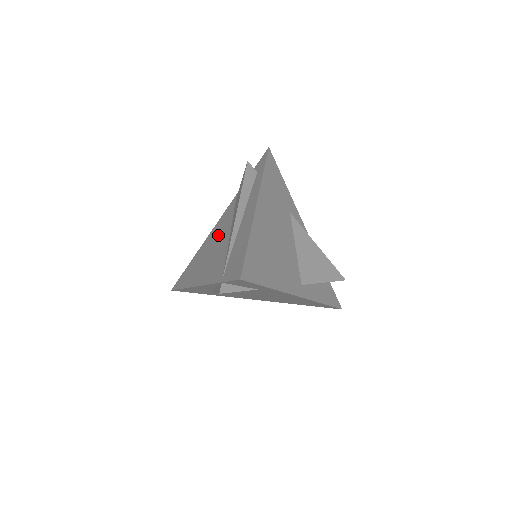
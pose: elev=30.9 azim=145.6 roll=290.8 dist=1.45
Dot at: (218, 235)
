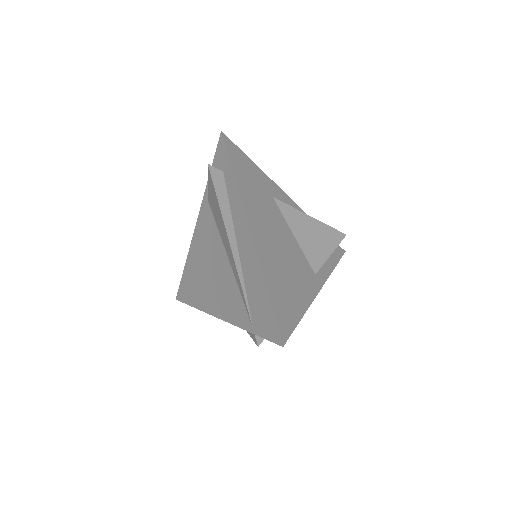
Dot at: (209, 251)
